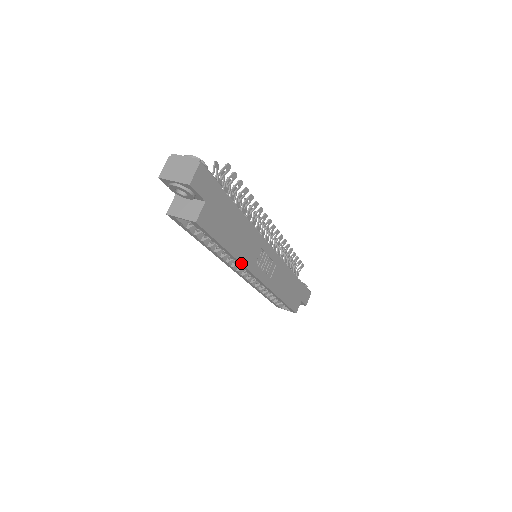
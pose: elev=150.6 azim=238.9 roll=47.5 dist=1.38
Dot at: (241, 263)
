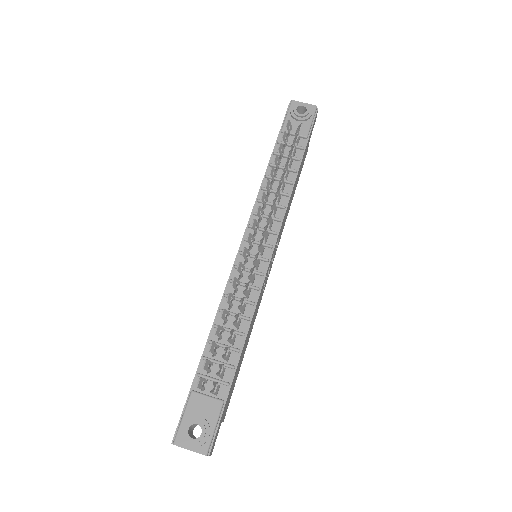
Dot at: occluded
